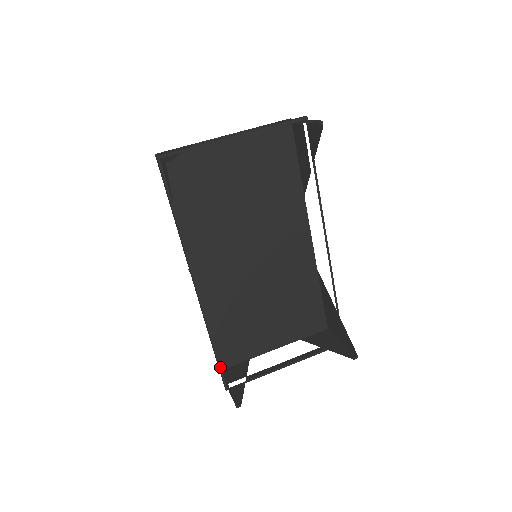
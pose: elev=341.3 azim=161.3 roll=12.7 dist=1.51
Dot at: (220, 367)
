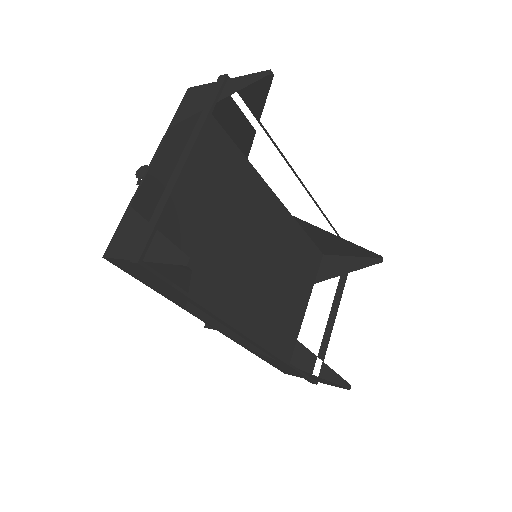
Dot at: (304, 375)
